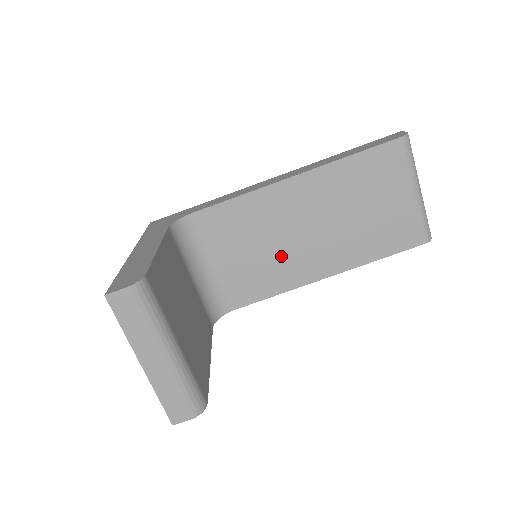
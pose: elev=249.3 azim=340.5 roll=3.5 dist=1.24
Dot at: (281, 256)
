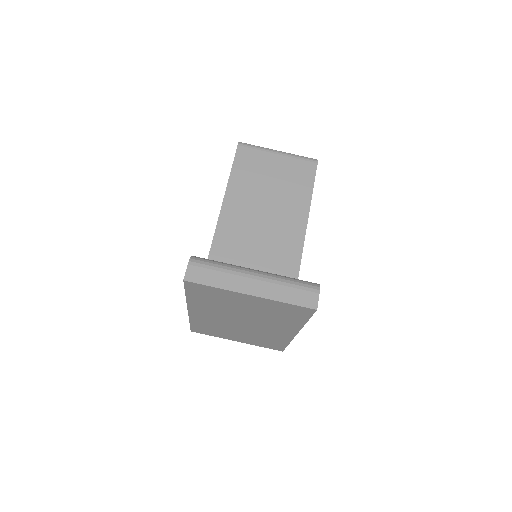
Dot at: (271, 249)
